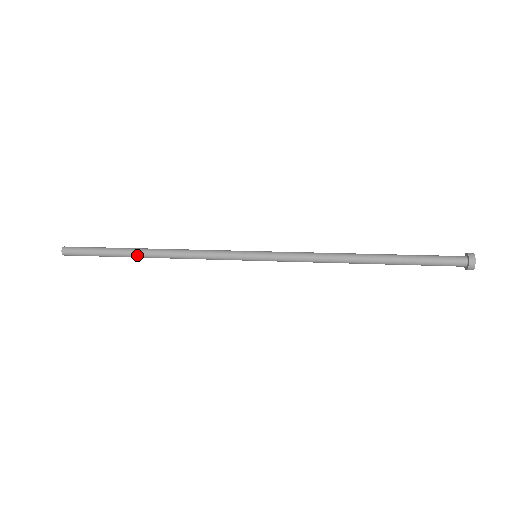
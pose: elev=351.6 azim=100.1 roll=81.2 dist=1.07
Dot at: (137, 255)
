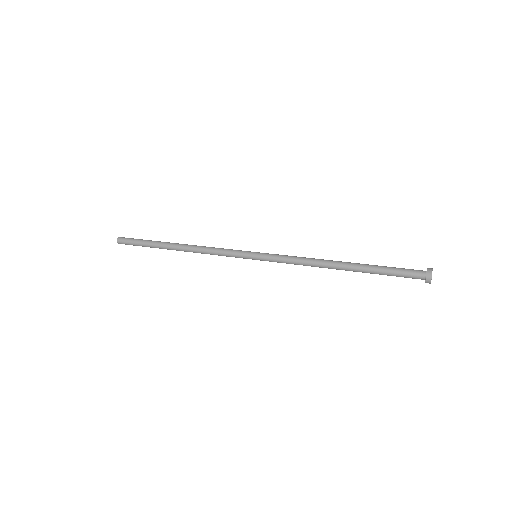
Dot at: occluded
